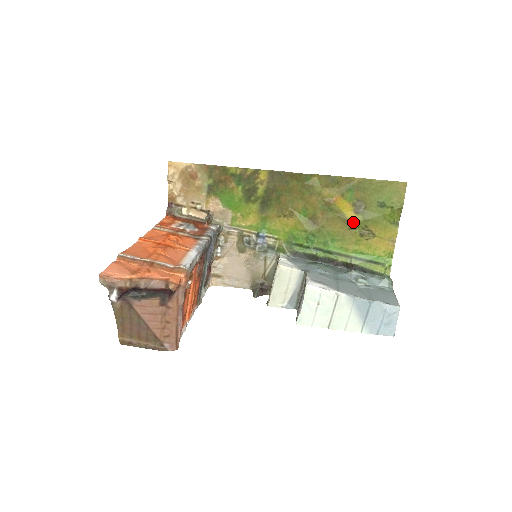
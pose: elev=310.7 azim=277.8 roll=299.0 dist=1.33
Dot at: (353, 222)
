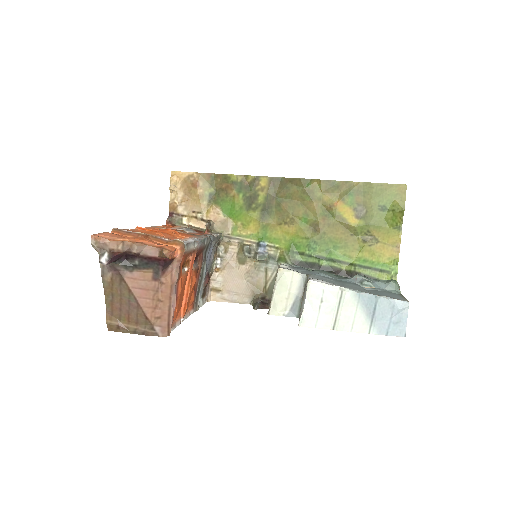
Dot at: (355, 227)
